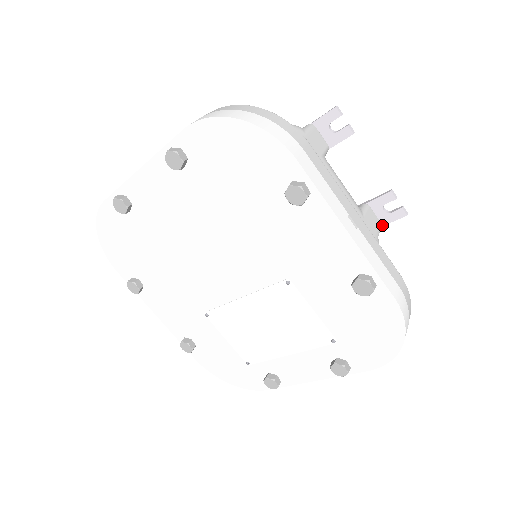
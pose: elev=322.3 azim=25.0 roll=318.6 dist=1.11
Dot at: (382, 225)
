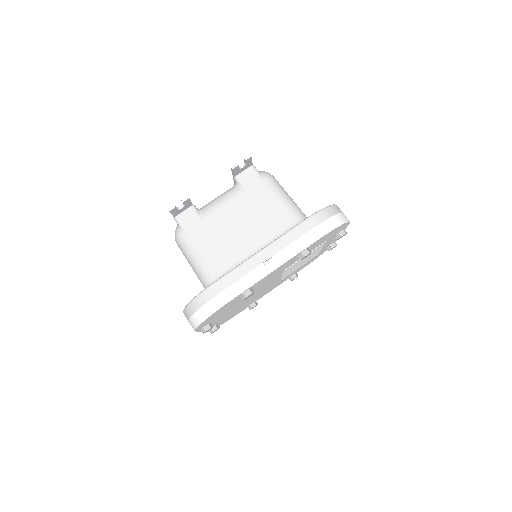
Dot at: (252, 165)
